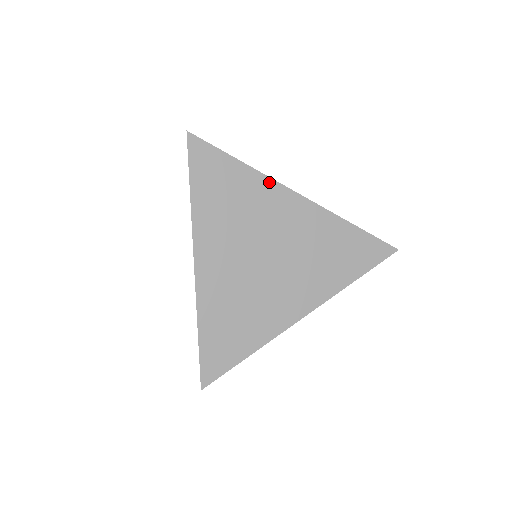
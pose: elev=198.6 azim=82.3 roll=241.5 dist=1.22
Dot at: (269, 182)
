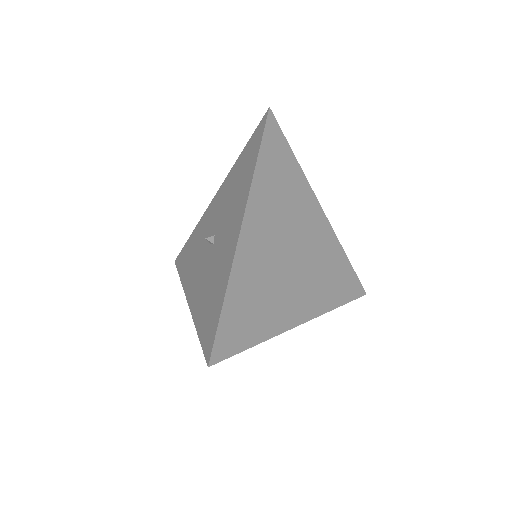
Dot at: (309, 189)
